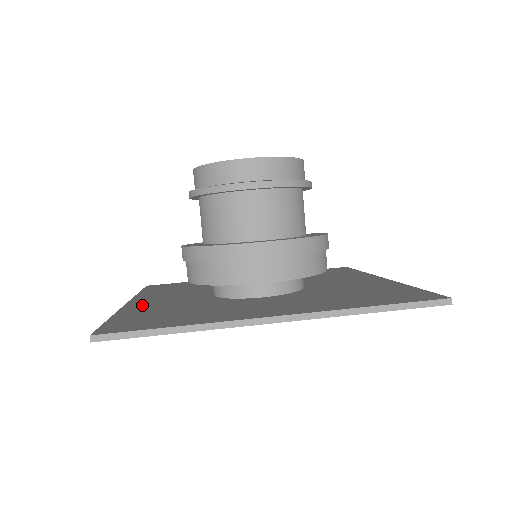
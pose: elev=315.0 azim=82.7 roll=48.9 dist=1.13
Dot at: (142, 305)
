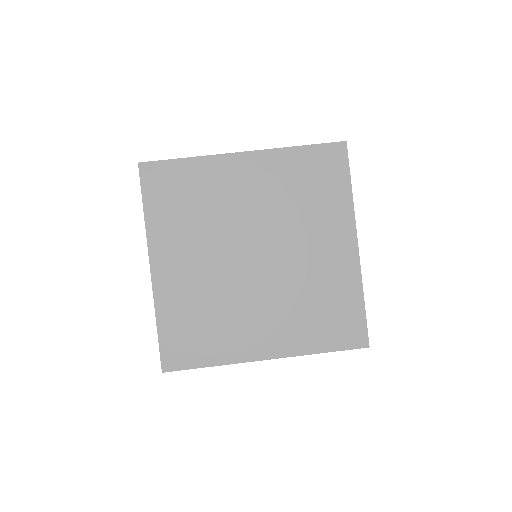
Dot at: (167, 285)
